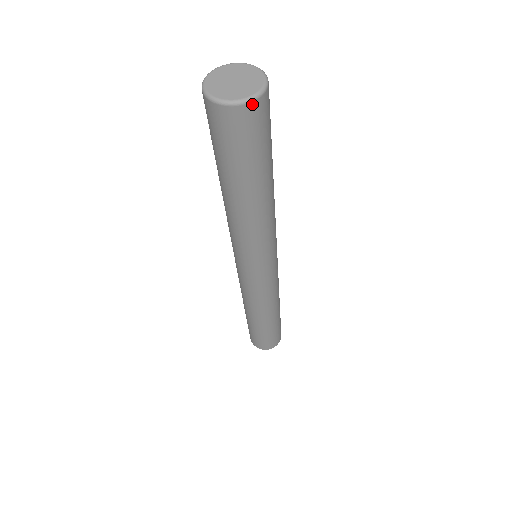
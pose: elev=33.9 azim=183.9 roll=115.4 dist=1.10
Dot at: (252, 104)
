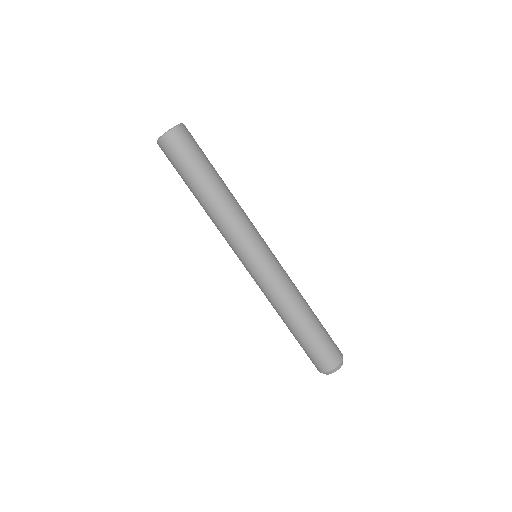
Dot at: (172, 132)
